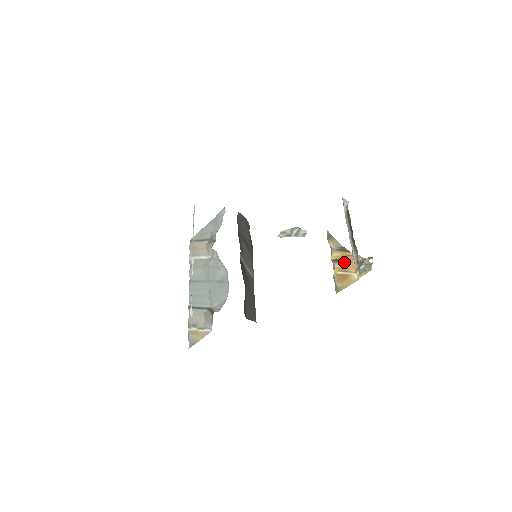
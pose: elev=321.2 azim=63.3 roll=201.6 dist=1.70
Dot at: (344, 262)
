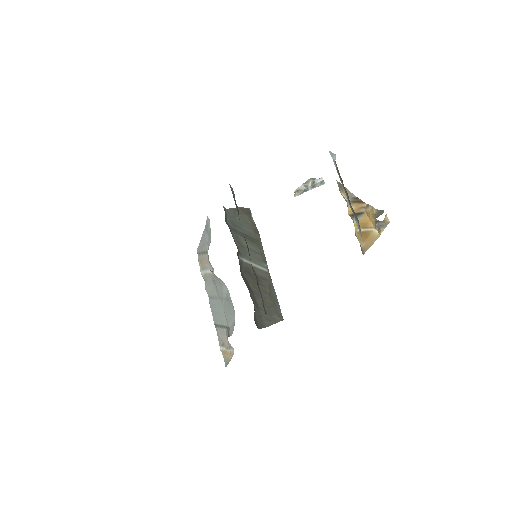
Dot at: (361, 217)
